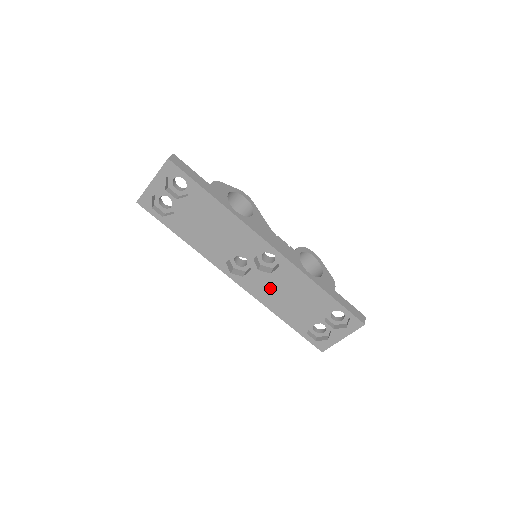
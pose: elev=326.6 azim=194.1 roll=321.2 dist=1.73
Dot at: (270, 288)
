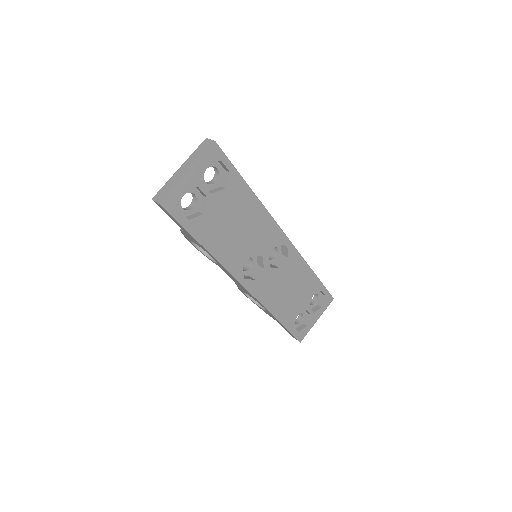
Dot at: (275, 286)
